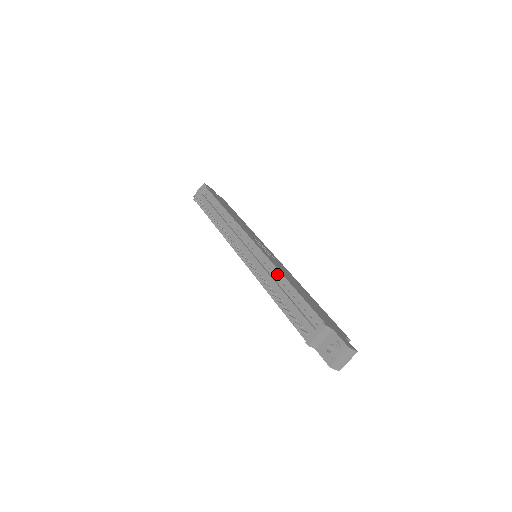
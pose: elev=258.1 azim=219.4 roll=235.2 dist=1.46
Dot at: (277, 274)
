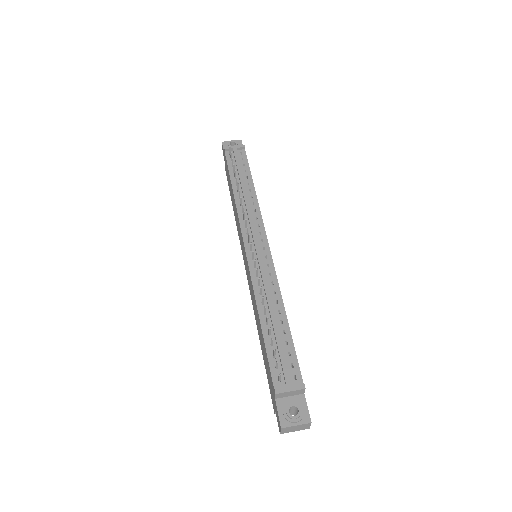
Dot at: (278, 296)
